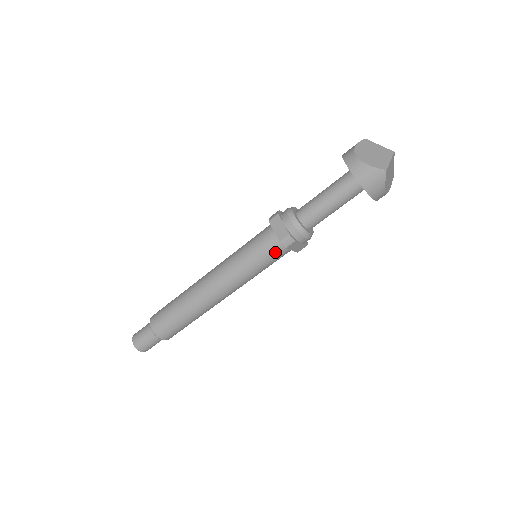
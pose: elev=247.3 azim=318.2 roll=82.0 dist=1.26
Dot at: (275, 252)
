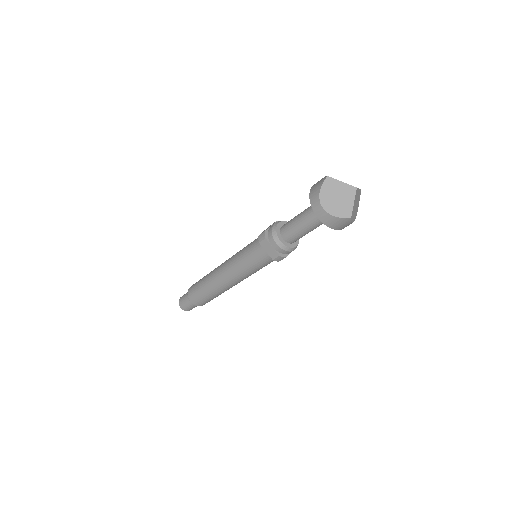
Dot at: (271, 261)
